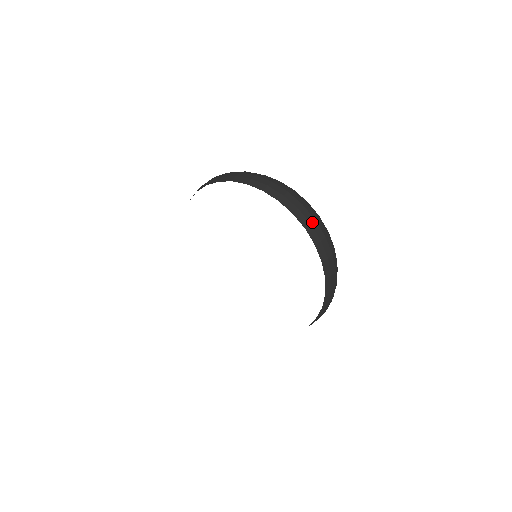
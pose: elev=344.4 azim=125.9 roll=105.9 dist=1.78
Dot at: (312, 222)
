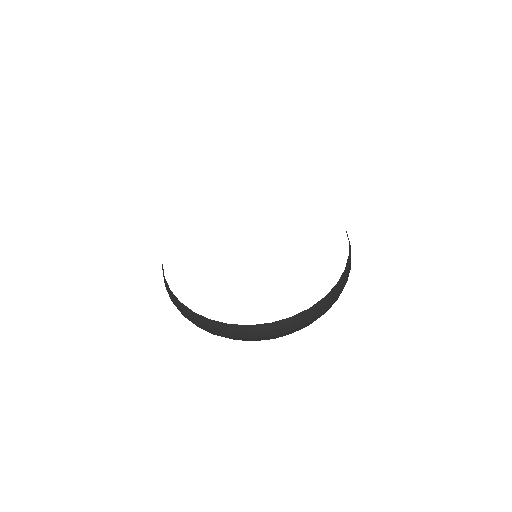
Dot at: occluded
